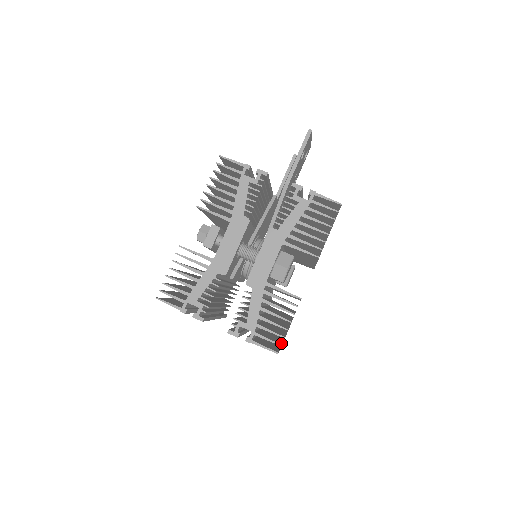
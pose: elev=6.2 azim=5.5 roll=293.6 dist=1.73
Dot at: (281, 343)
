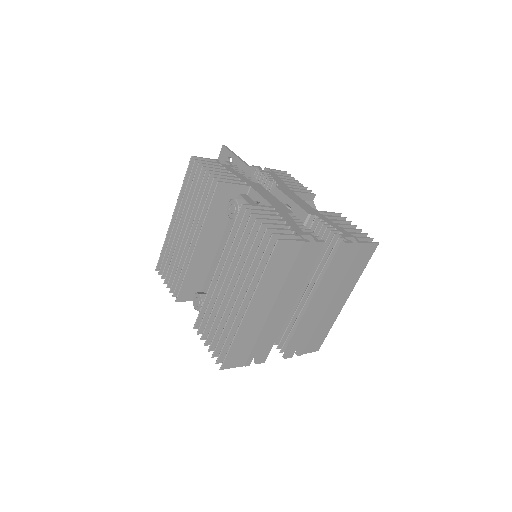
Dot at: occluded
